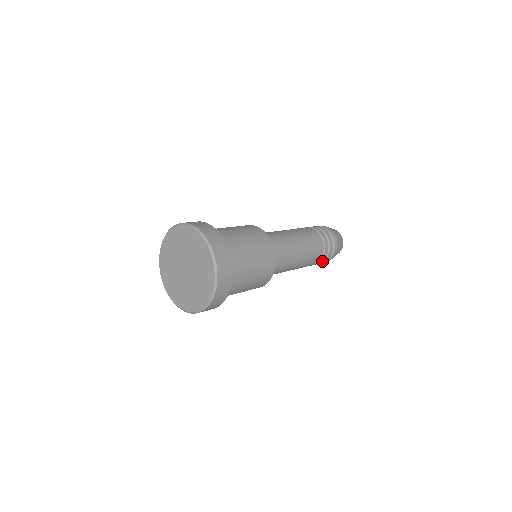
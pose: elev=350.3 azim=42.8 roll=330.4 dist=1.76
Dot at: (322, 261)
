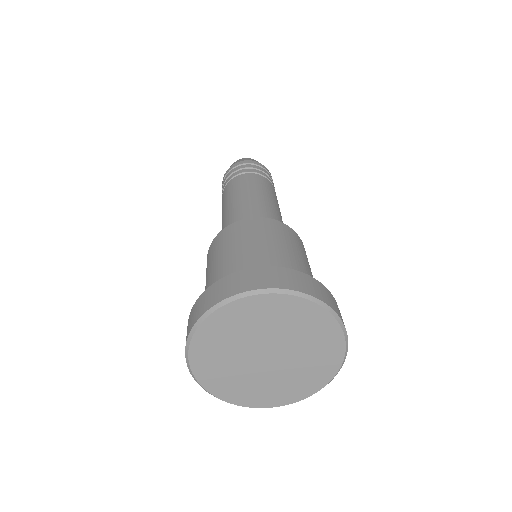
Dot at: occluded
